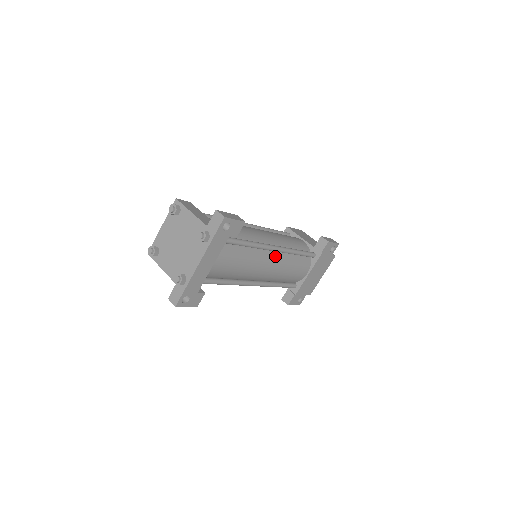
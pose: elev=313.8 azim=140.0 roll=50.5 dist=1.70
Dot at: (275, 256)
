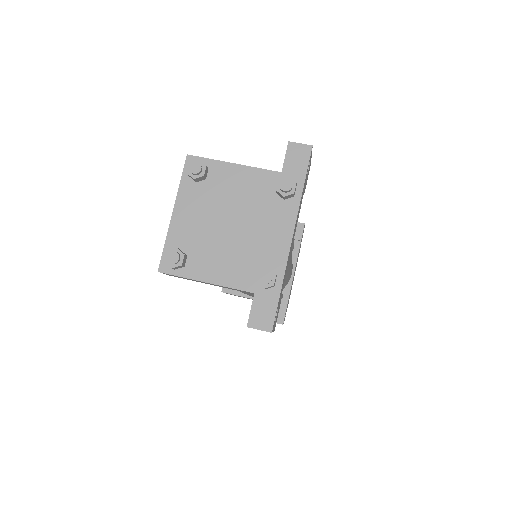
Dot at: occluded
